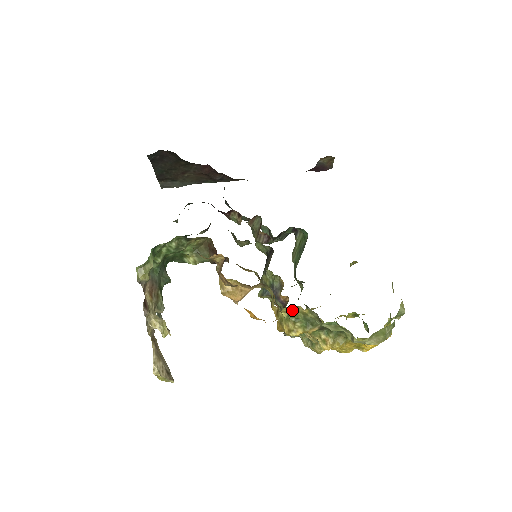
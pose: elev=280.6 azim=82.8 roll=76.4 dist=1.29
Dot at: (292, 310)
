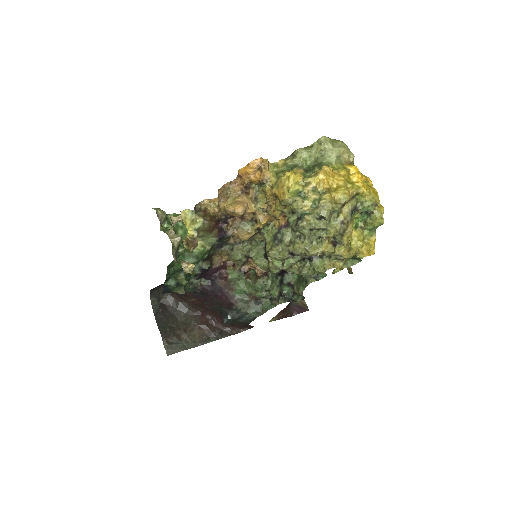
Dot at: (277, 171)
